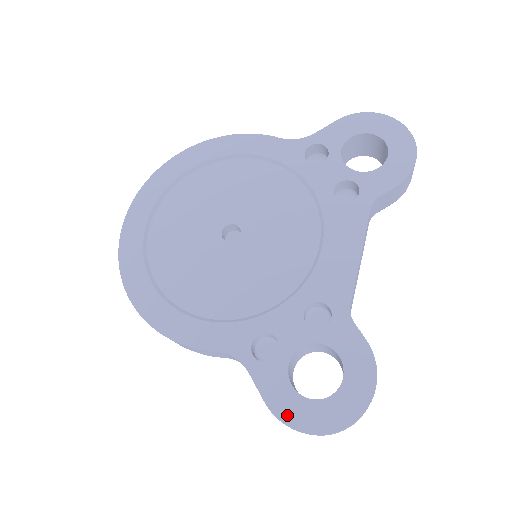
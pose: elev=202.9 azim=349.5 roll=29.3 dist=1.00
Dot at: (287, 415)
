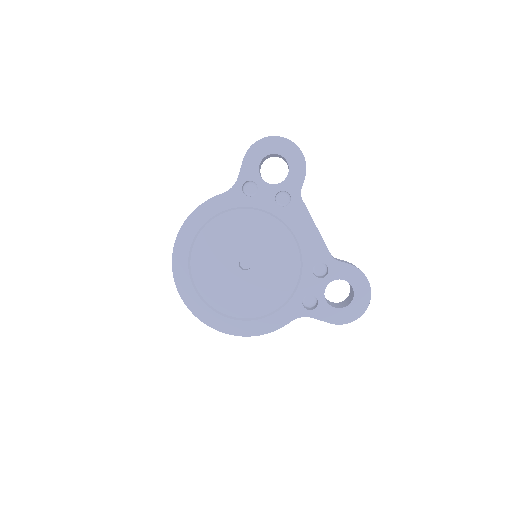
Dot at: (342, 320)
